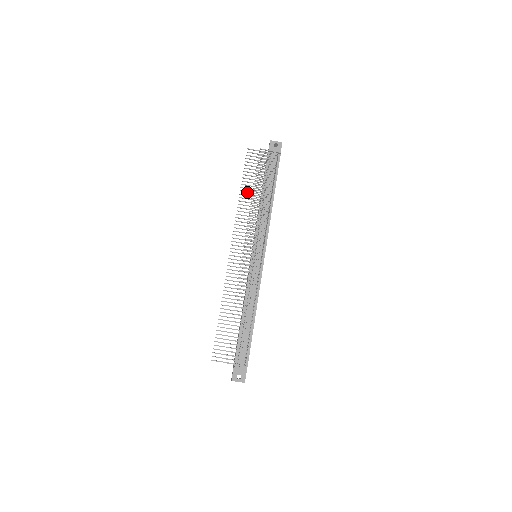
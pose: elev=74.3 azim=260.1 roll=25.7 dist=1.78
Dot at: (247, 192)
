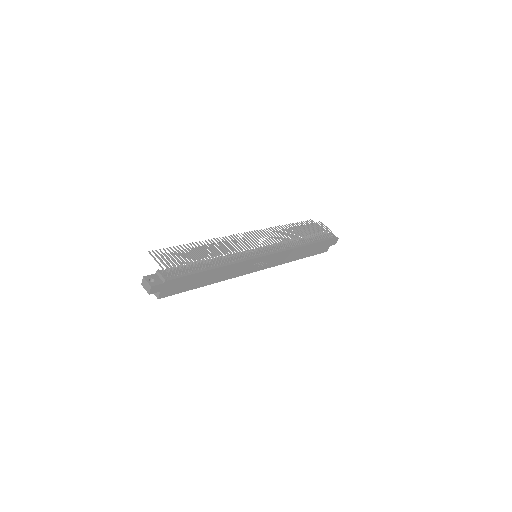
Dot at: occluded
